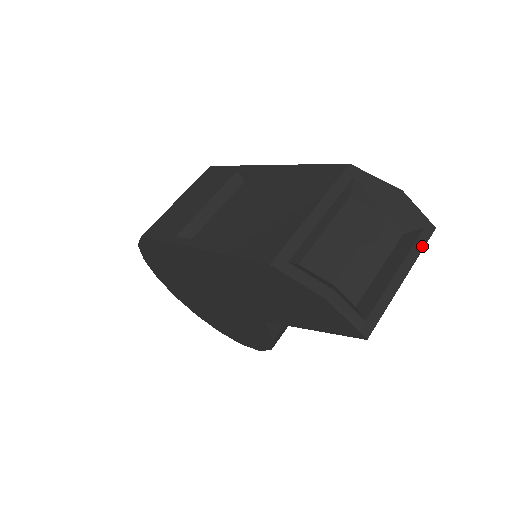
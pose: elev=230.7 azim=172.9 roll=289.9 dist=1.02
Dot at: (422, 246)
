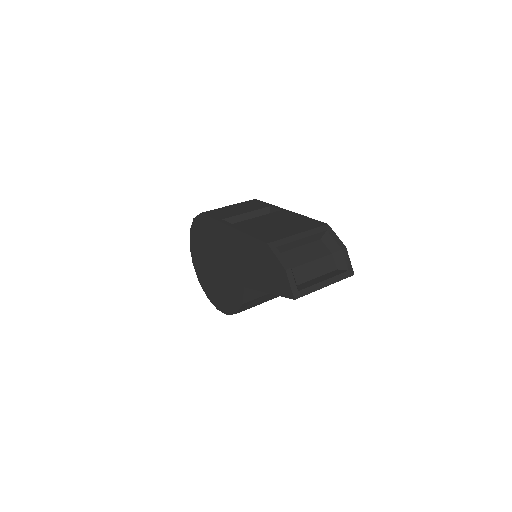
Dot at: (343, 278)
